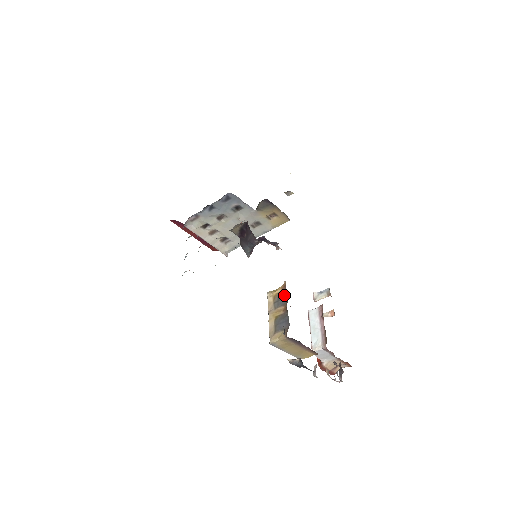
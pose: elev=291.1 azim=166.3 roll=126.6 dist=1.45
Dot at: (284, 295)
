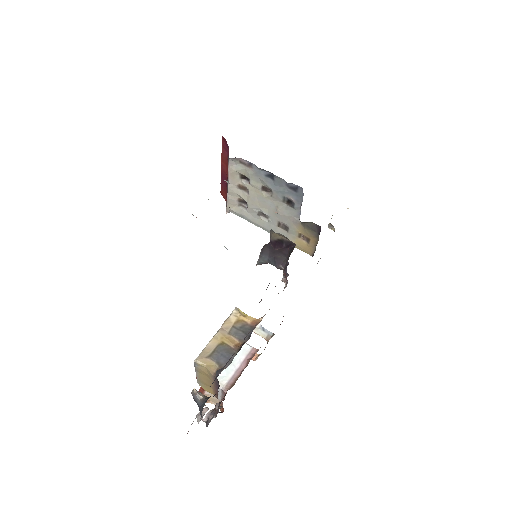
Dot at: (249, 331)
